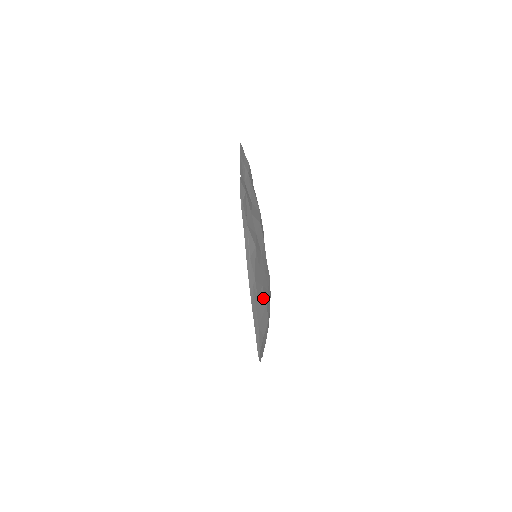
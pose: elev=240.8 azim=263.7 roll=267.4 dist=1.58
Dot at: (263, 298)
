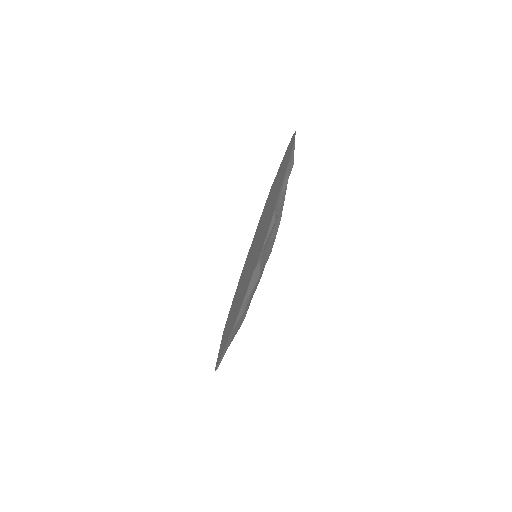
Dot at: (244, 315)
